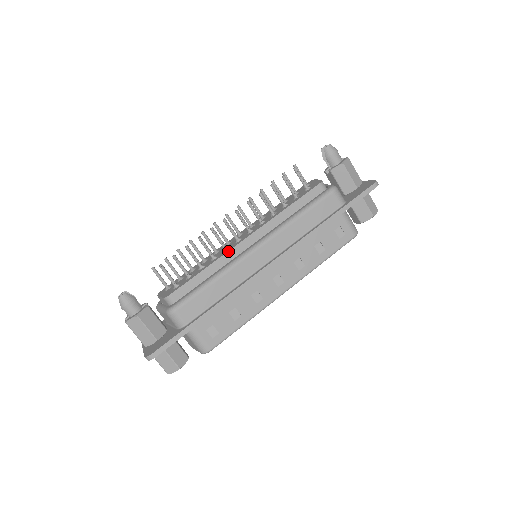
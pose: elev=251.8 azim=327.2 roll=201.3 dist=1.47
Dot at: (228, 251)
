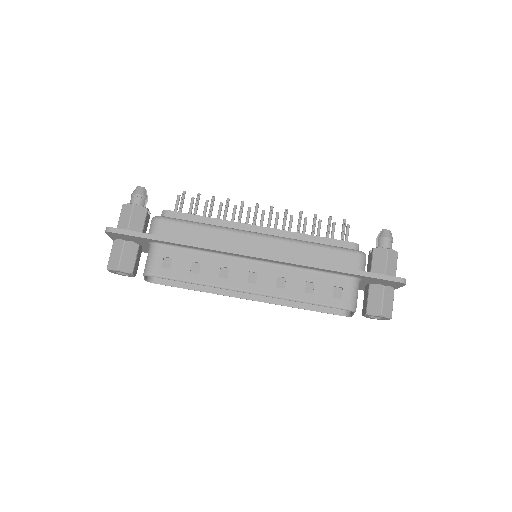
Dot at: (237, 222)
